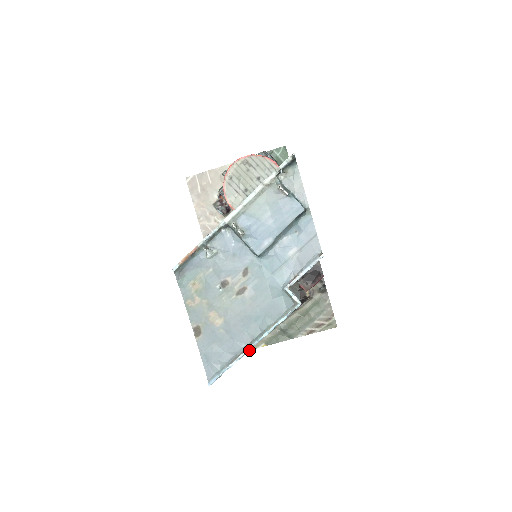
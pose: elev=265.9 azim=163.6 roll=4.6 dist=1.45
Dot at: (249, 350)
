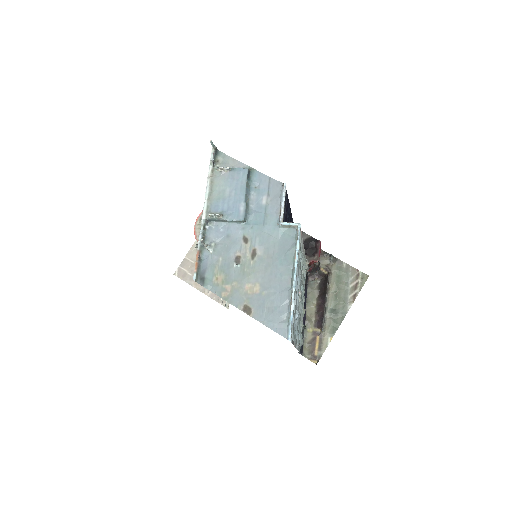
Dot at: (295, 287)
